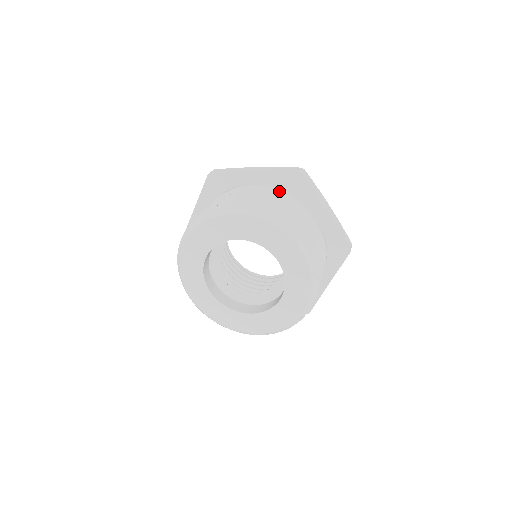
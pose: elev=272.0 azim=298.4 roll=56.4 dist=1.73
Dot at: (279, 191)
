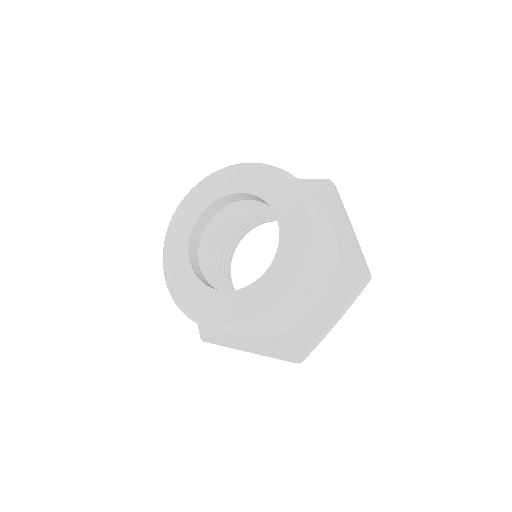
Dot at: occluded
